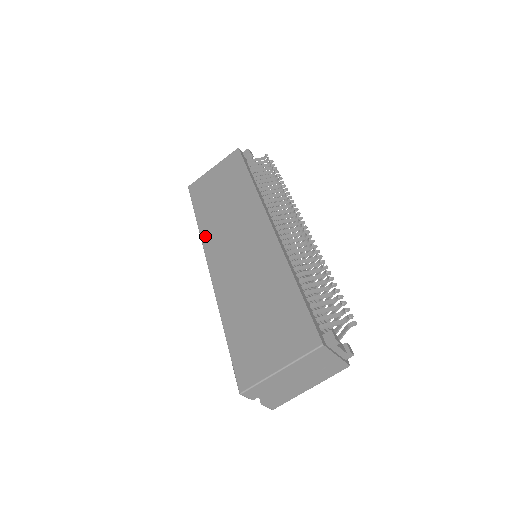
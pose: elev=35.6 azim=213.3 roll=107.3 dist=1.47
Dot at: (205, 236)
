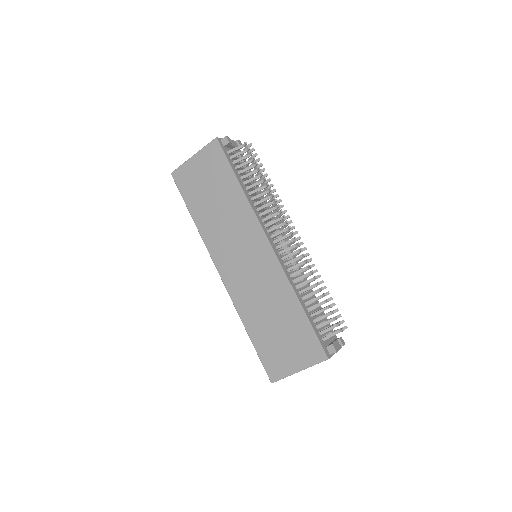
Dot at: (207, 240)
